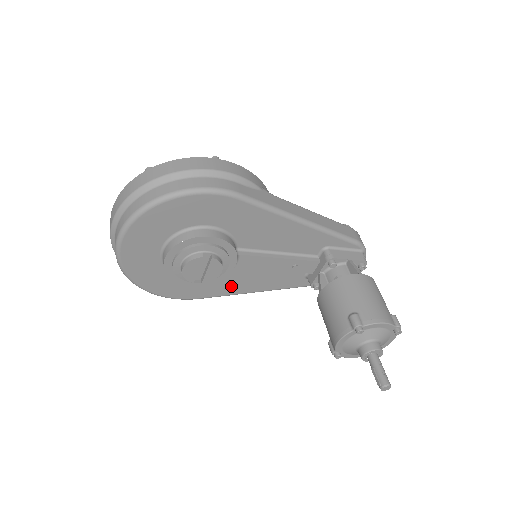
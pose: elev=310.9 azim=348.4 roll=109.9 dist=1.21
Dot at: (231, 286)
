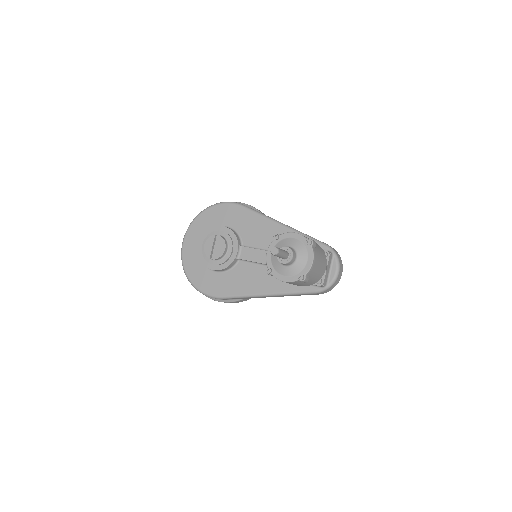
Dot at: (241, 285)
